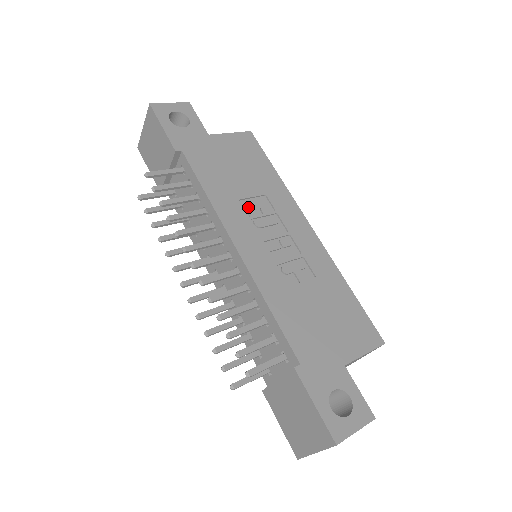
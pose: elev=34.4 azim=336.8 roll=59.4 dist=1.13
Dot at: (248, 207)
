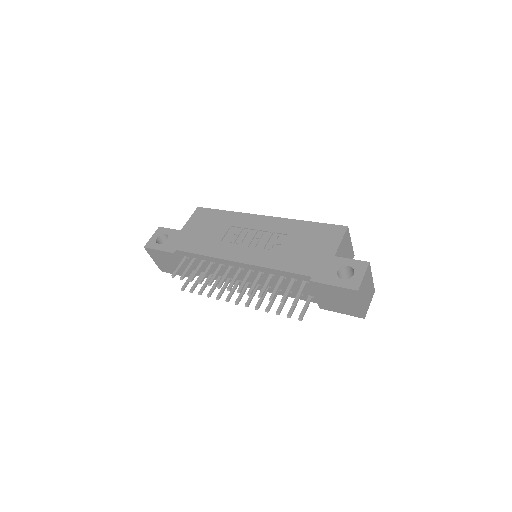
Dot at: (228, 240)
